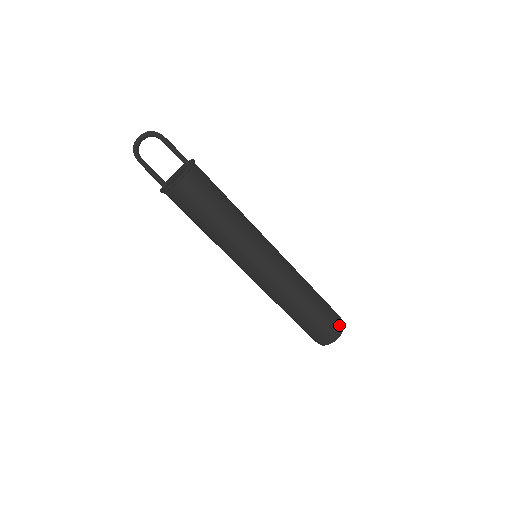
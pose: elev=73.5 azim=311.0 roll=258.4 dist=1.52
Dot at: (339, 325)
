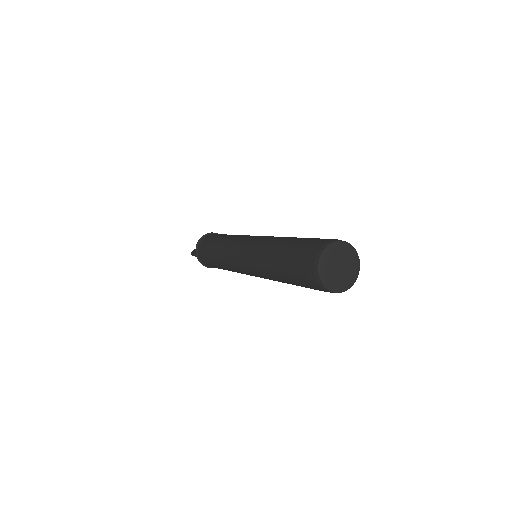
Dot at: occluded
